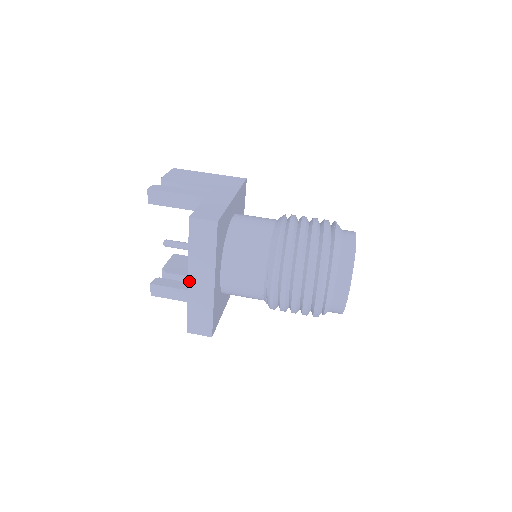
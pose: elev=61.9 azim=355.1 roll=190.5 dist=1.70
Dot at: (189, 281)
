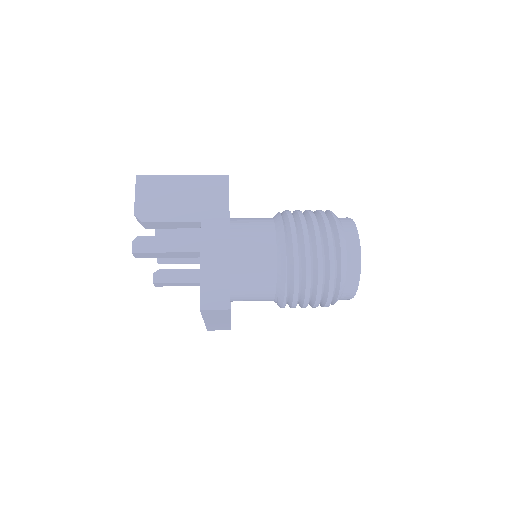
Dot at: (205, 322)
